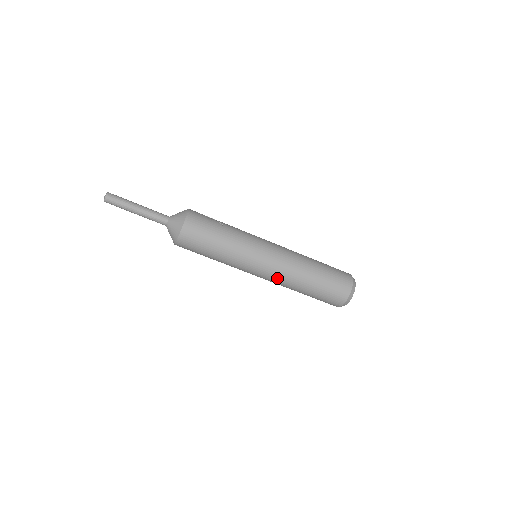
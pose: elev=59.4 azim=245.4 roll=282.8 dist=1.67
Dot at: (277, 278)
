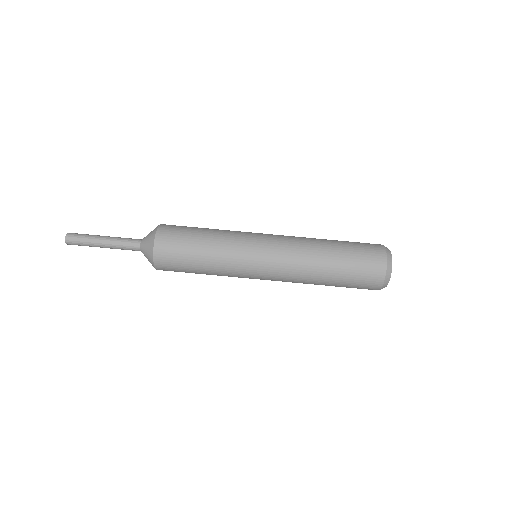
Dot at: (289, 242)
